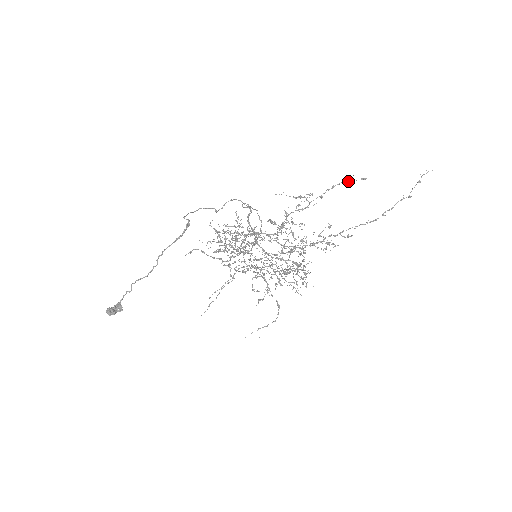
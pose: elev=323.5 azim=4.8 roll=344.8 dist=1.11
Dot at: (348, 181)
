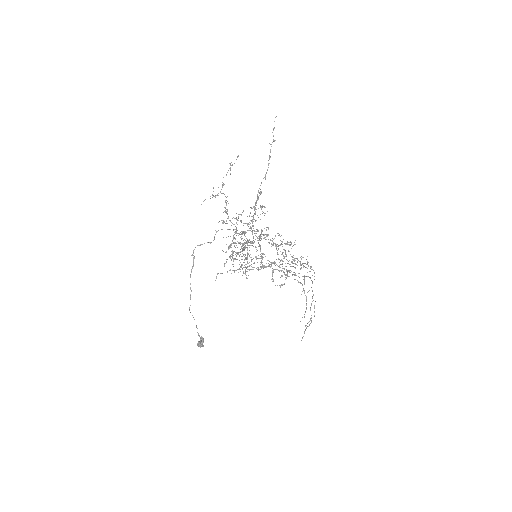
Dot at: occluded
